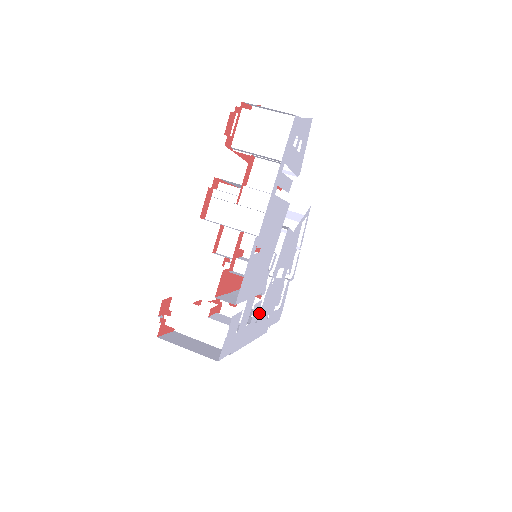
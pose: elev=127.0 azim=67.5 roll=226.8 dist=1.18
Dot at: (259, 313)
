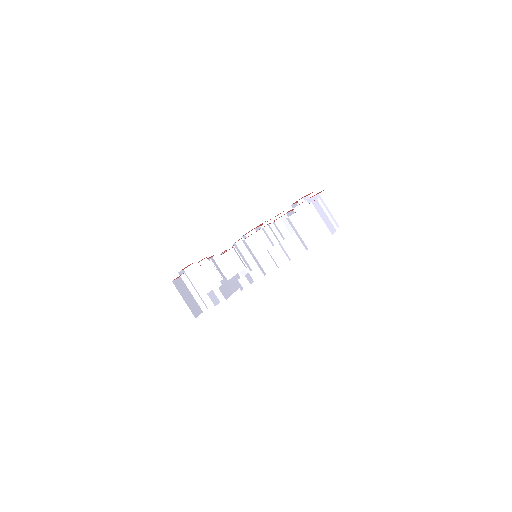
Dot at: occluded
